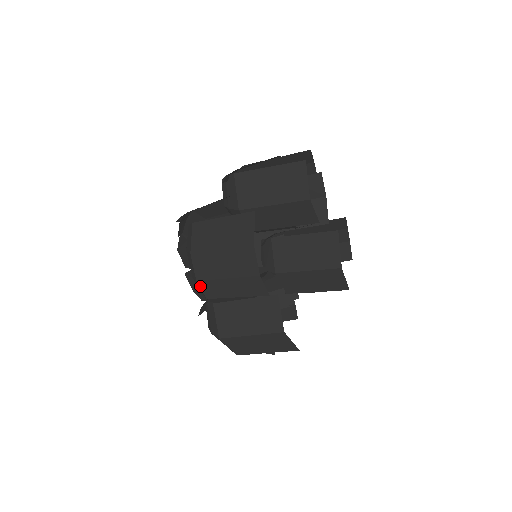
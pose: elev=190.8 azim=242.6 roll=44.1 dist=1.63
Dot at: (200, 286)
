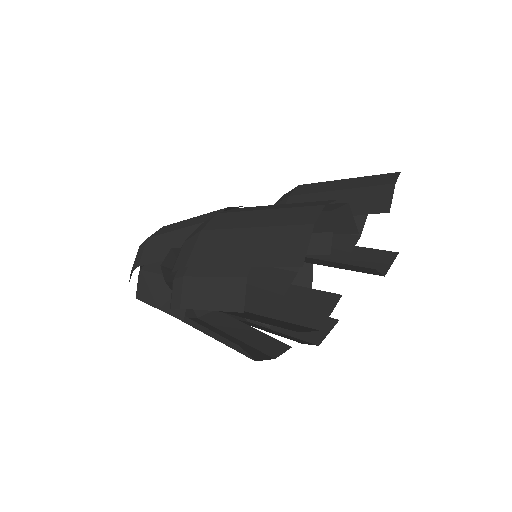
Dot at: (204, 316)
